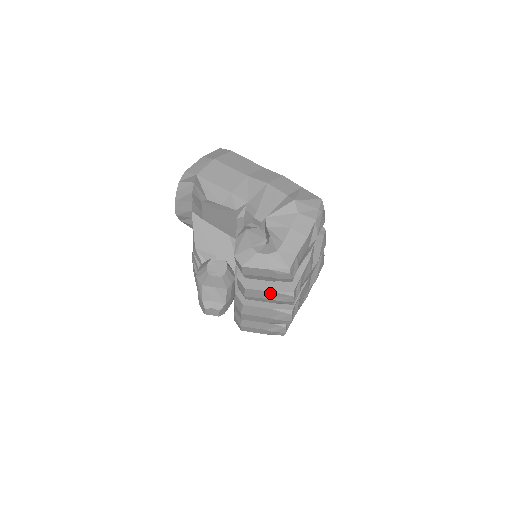
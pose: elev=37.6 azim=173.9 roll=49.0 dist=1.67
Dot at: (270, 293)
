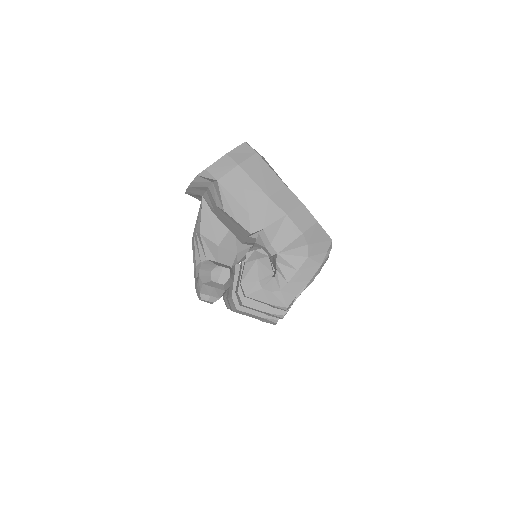
Dot at: (264, 312)
